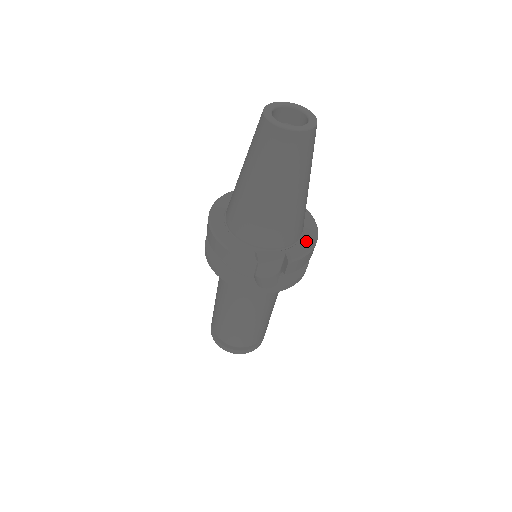
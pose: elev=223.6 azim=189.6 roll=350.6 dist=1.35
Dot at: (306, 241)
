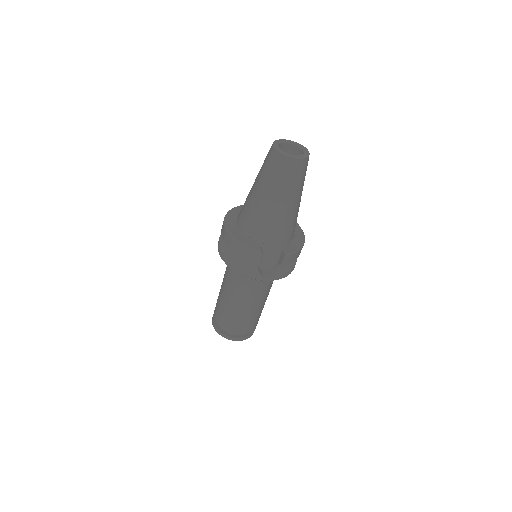
Dot at: (297, 242)
